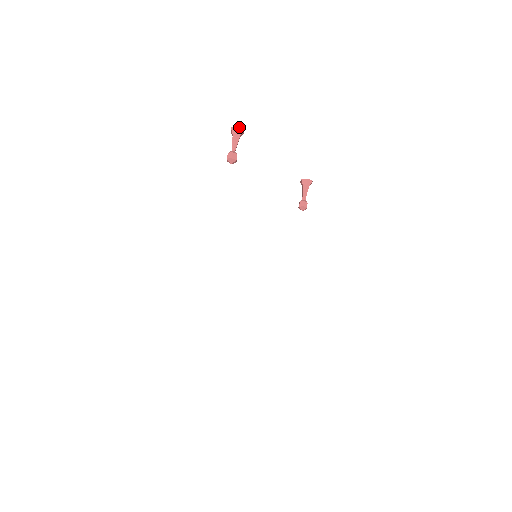
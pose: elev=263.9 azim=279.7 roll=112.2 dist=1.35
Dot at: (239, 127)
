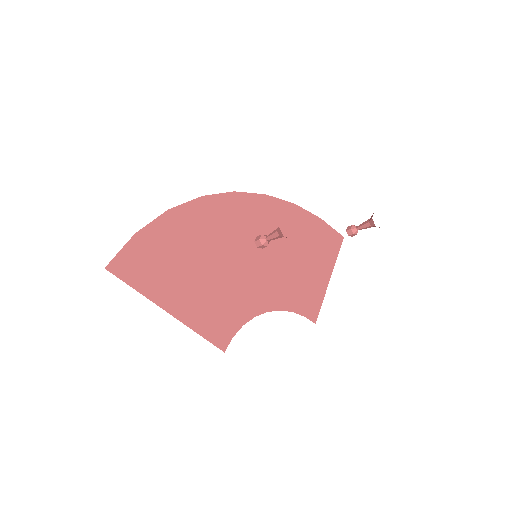
Dot at: occluded
